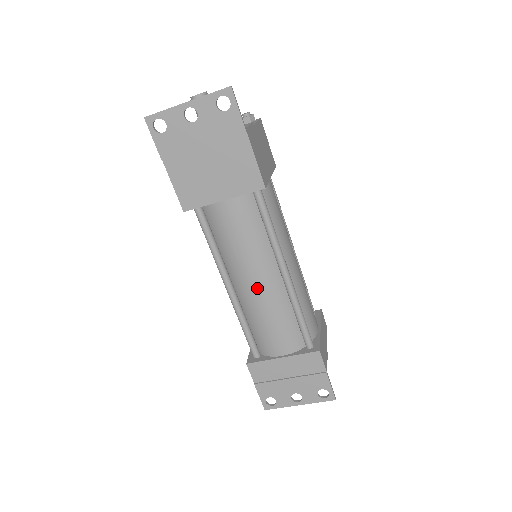
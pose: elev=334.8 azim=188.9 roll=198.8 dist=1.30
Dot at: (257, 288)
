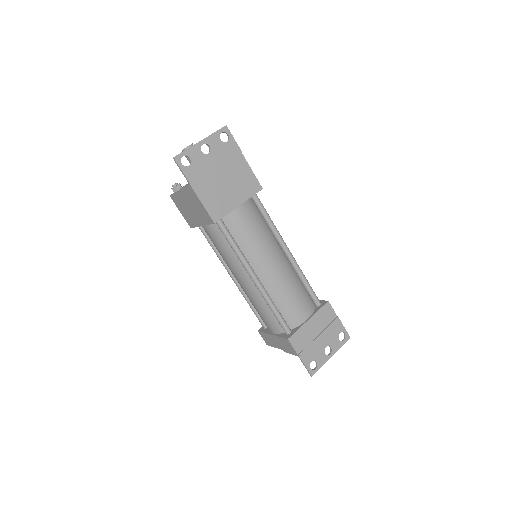
Dot at: (276, 268)
